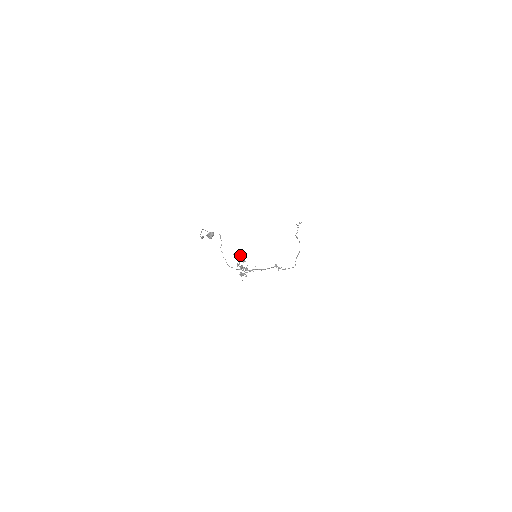
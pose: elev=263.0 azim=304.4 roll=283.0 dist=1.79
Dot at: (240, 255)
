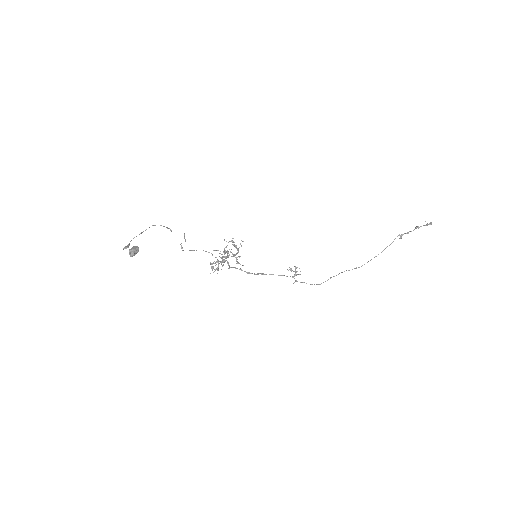
Dot at: (234, 245)
